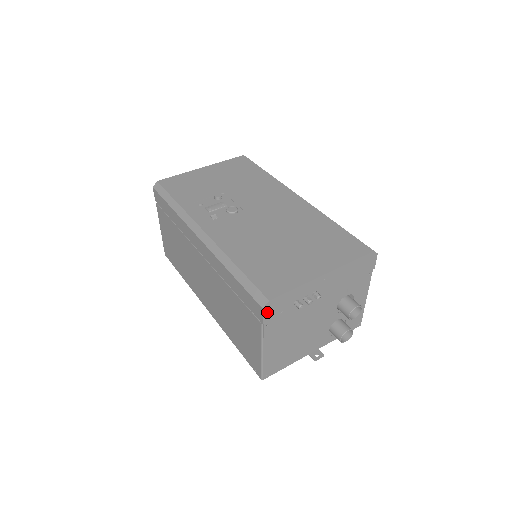
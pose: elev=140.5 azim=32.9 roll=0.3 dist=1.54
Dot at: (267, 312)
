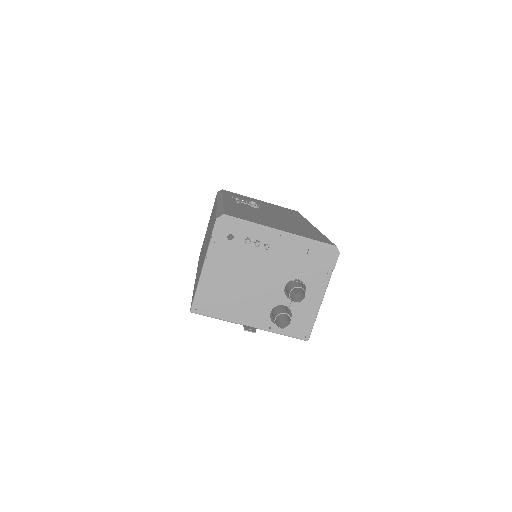
Dot at: (219, 226)
